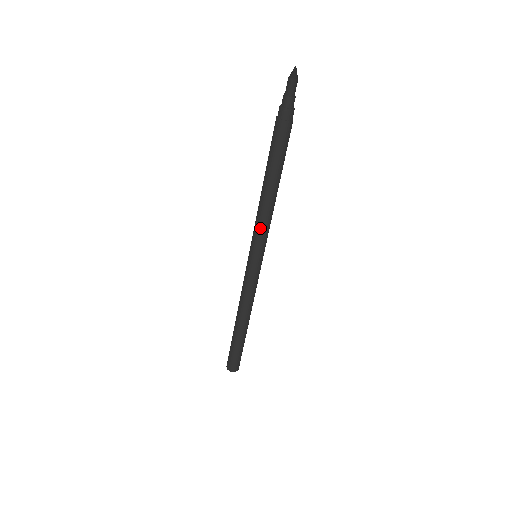
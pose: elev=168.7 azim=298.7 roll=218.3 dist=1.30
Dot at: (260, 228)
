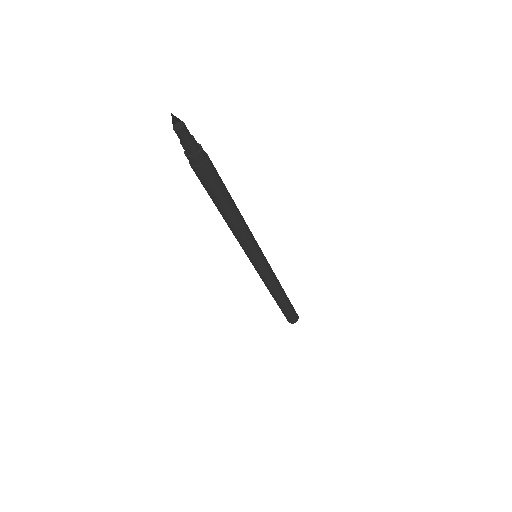
Dot at: (238, 241)
